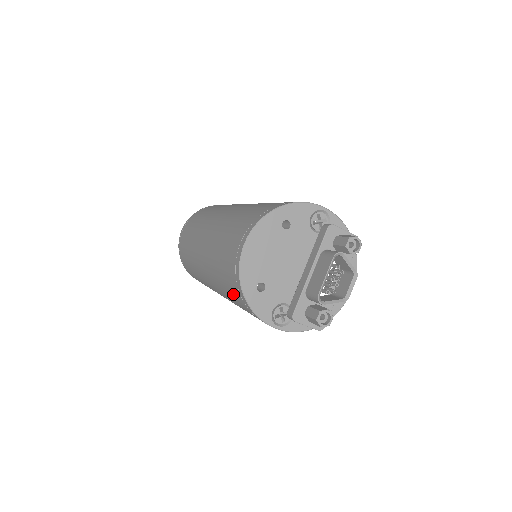
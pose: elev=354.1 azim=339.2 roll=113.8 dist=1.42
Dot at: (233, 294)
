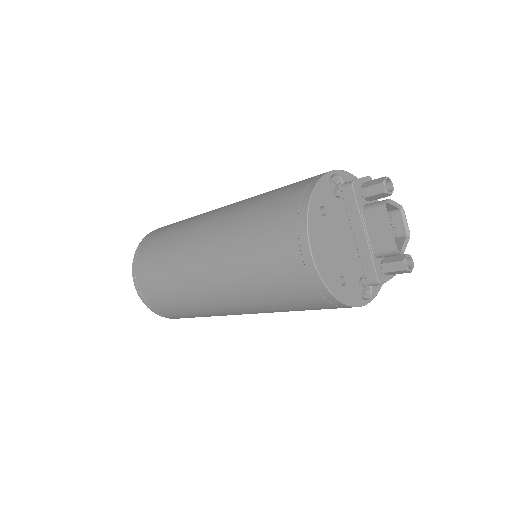
Dot at: (308, 306)
